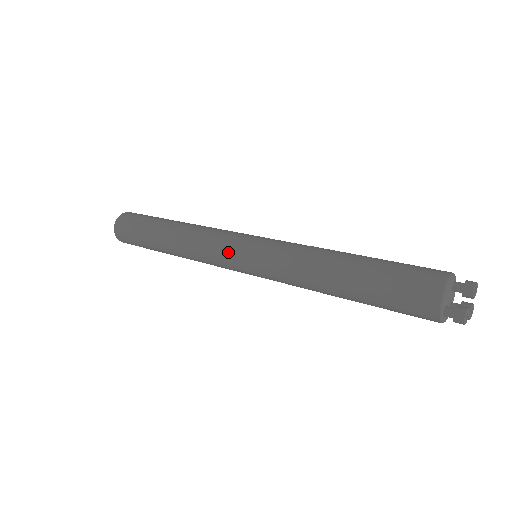
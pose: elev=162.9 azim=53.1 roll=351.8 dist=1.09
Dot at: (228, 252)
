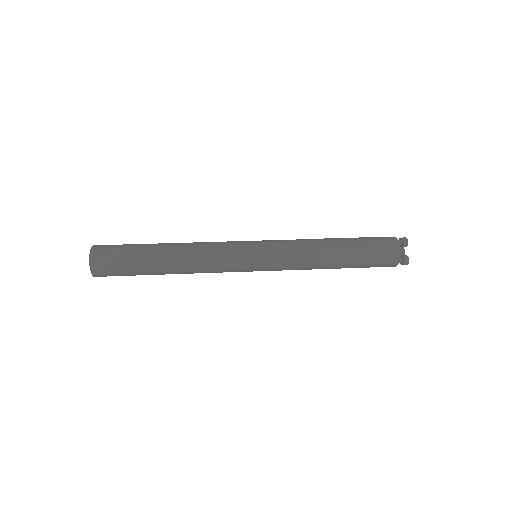
Dot at: (241, 266)
